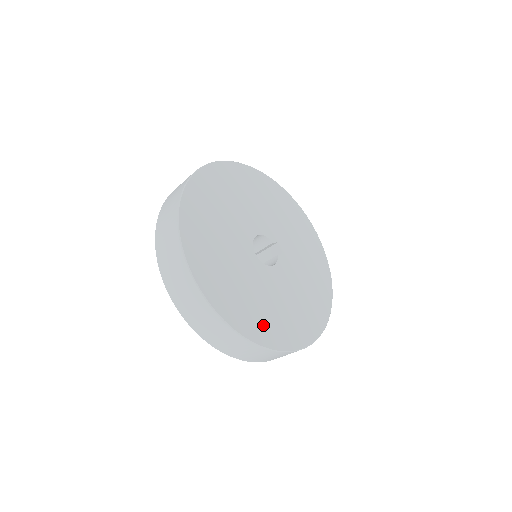
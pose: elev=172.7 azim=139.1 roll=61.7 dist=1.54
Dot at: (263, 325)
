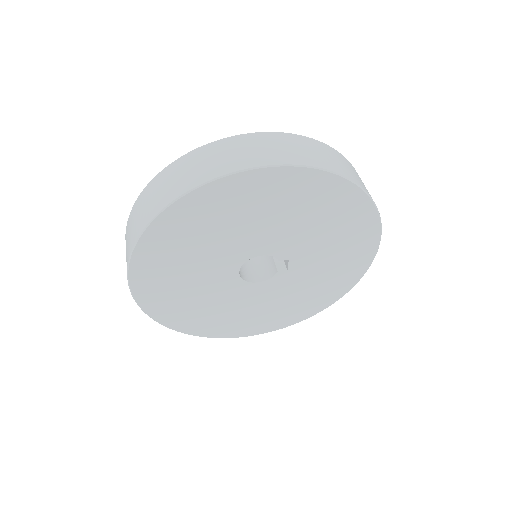
Dot at: (211, 325)
